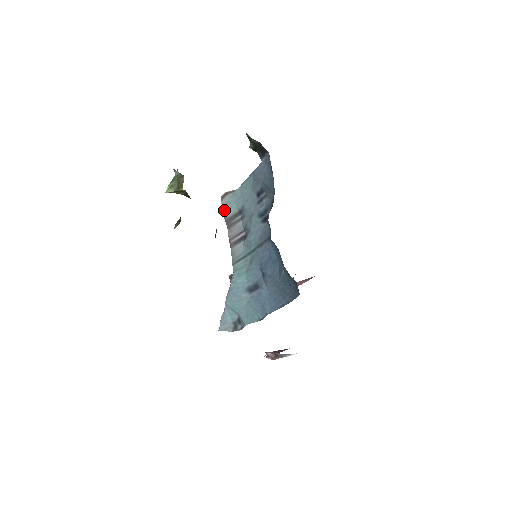
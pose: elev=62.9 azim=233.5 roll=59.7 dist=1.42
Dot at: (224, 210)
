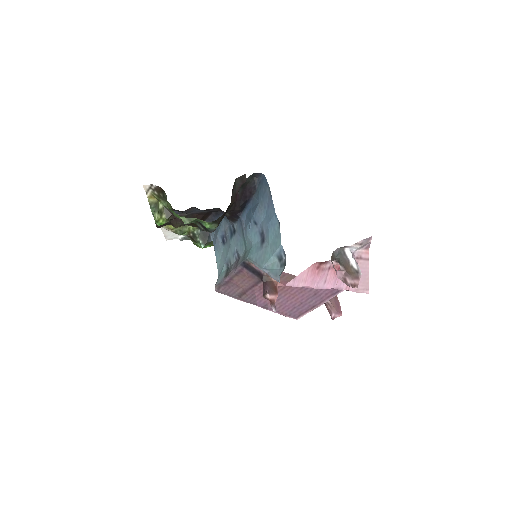
Dot at: (220, 281)
